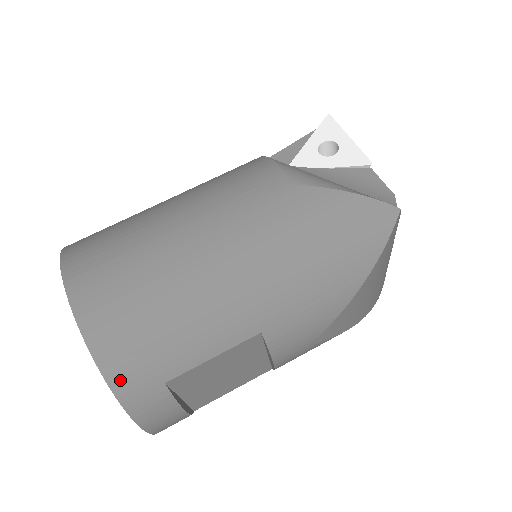
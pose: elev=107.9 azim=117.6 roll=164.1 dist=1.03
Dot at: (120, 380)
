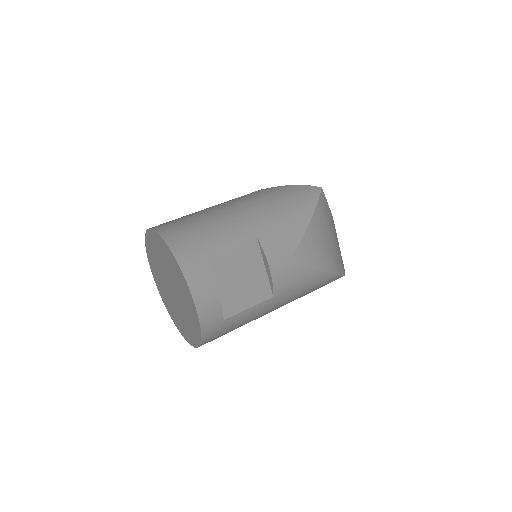
Dot at: (180, 253)
